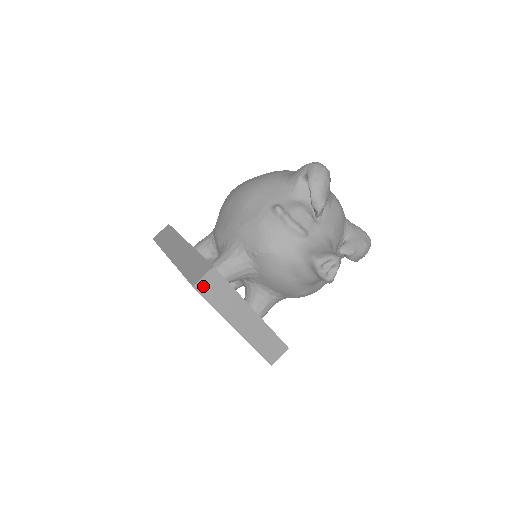
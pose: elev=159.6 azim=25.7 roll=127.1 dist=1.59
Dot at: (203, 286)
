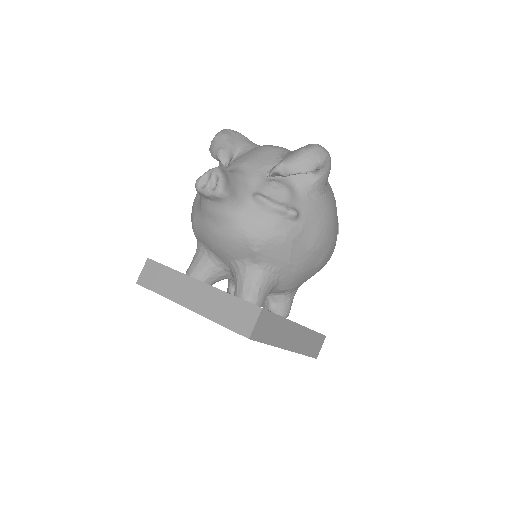
Dot at: (144, 279)
